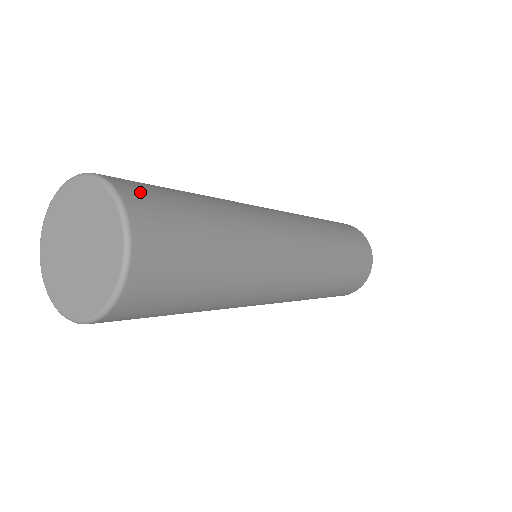
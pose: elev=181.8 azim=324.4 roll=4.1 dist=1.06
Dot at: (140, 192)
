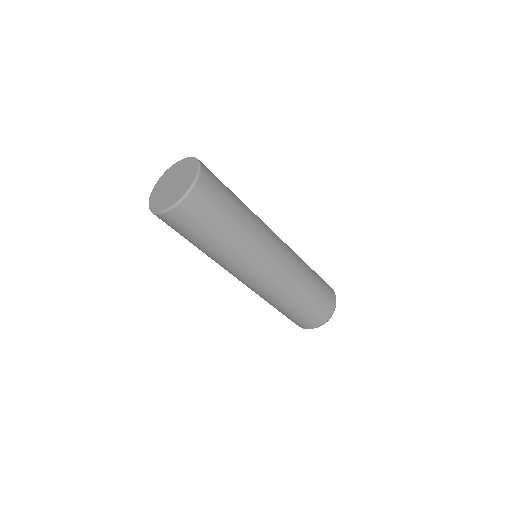
Dot at: (208, 169)
